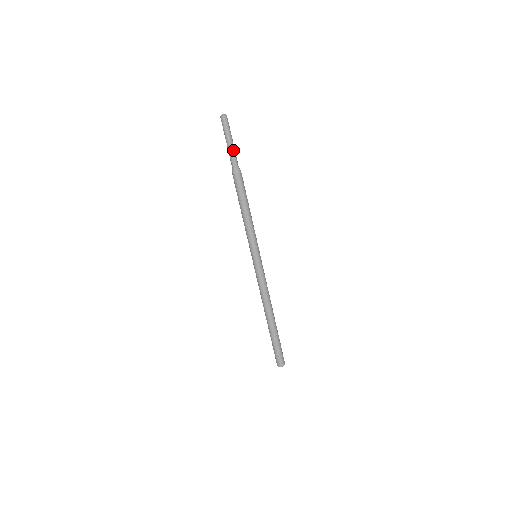
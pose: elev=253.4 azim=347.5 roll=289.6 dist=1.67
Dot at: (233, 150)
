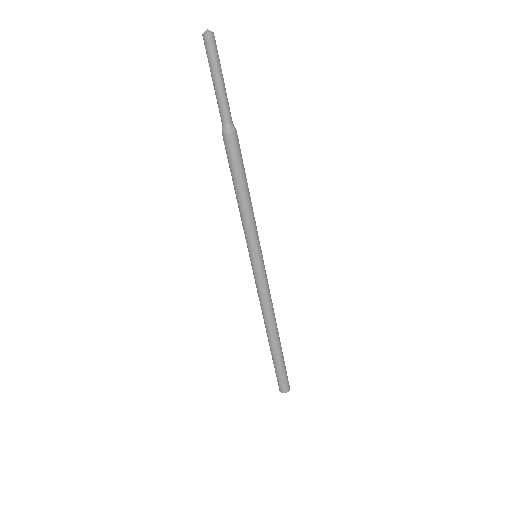
Dot at: (220, 96)
